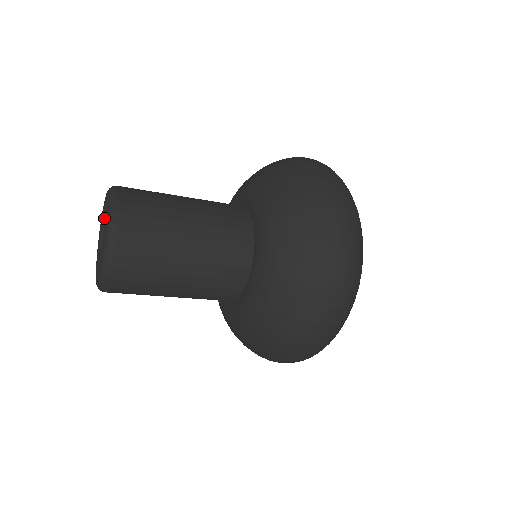
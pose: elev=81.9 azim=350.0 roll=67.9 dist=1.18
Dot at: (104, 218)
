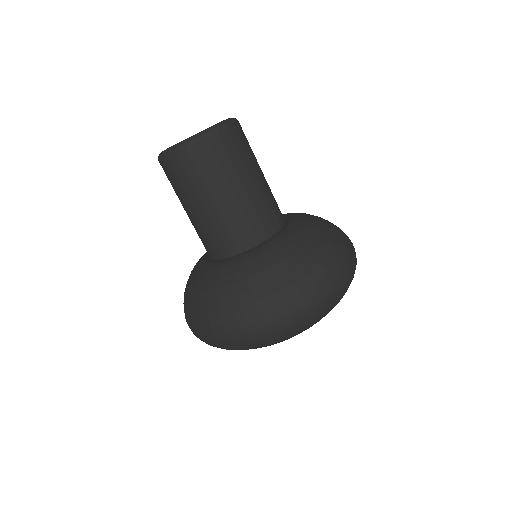
Dot at: occluded
